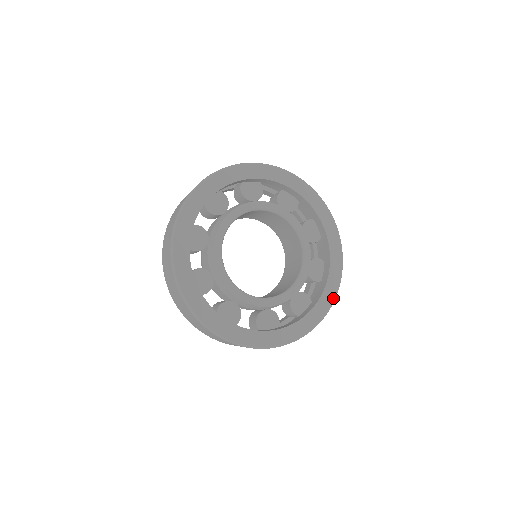
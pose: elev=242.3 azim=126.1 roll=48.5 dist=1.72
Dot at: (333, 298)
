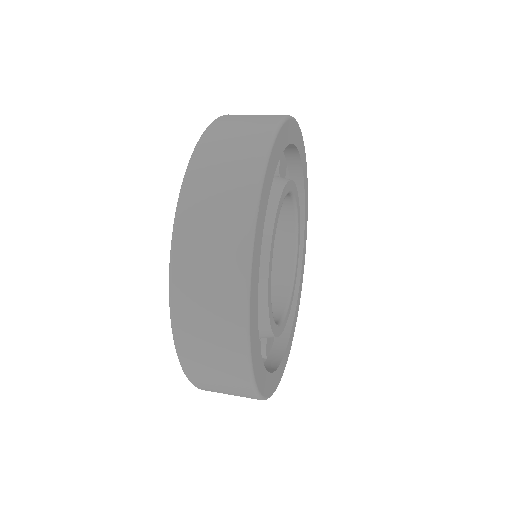
Dot at: occluded
